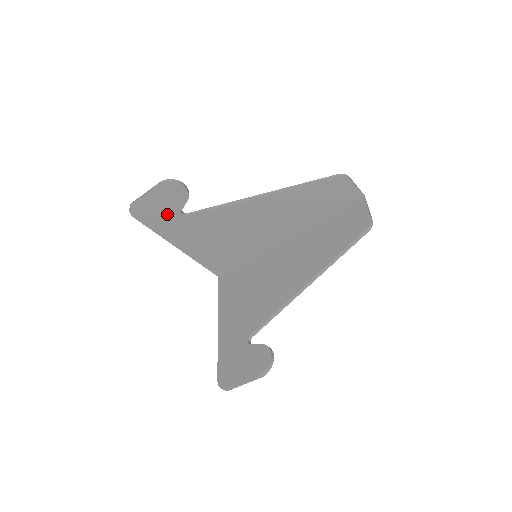
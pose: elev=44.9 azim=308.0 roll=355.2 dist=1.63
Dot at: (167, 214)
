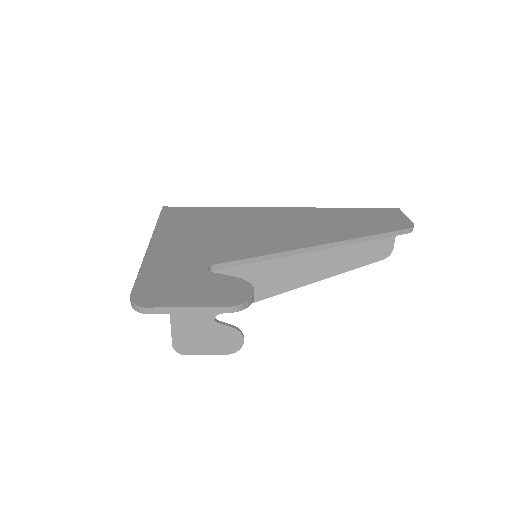
Dot at: occluded
